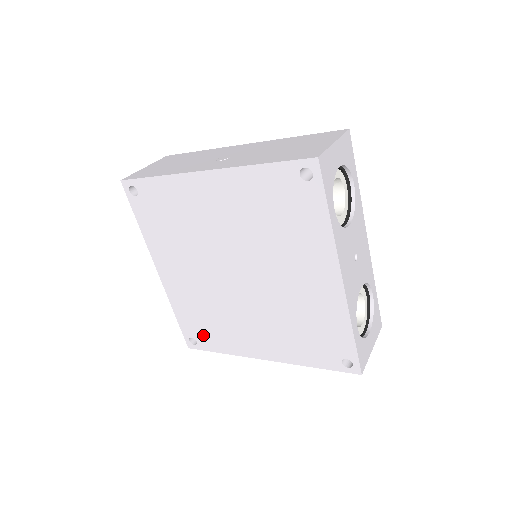
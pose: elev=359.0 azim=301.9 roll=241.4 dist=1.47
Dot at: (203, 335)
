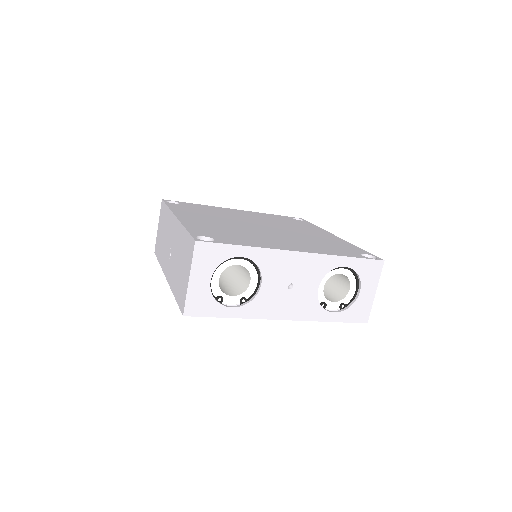
Dot at: occluded
